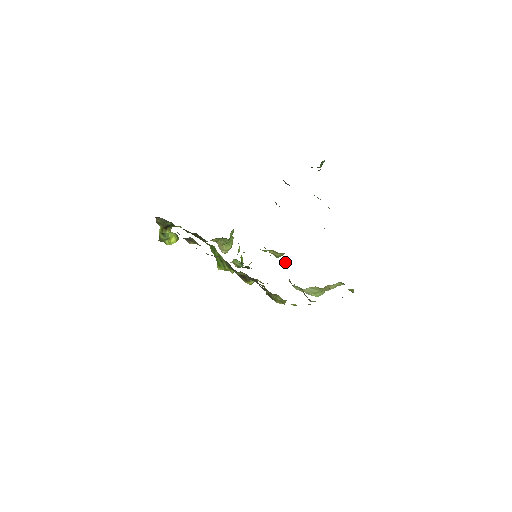
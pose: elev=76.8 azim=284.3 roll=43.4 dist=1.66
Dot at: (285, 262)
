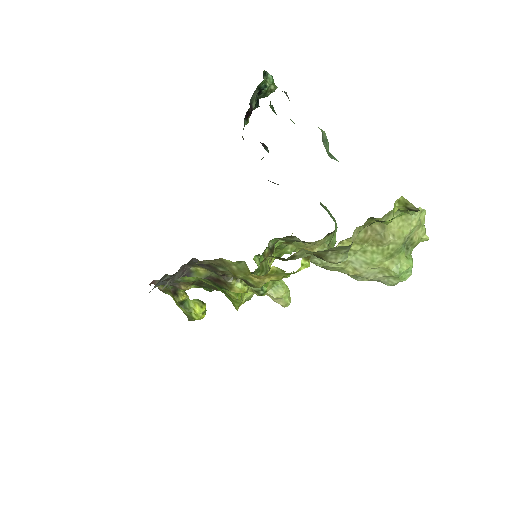
Dot at: (302, 242)
